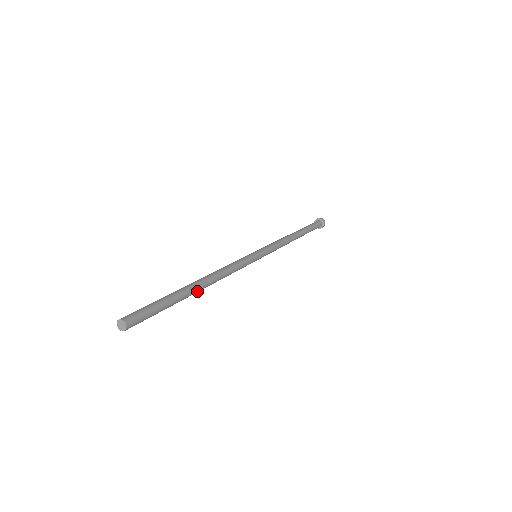
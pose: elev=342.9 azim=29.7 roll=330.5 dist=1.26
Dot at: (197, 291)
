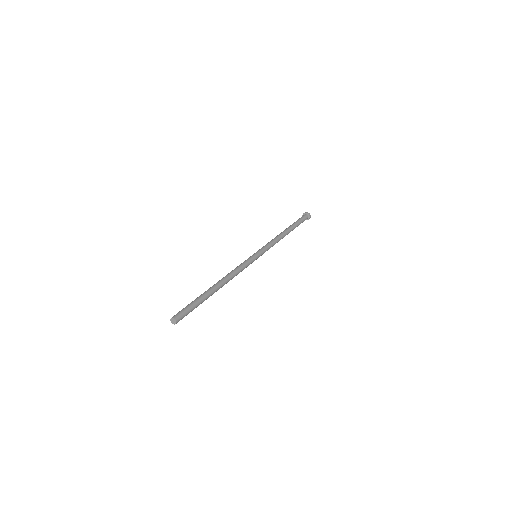
Dot at: occluded
